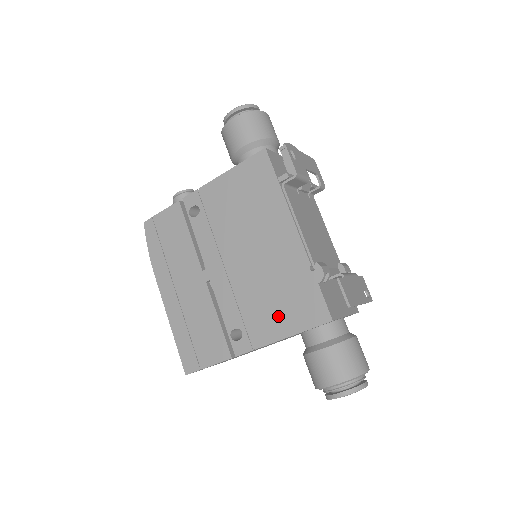
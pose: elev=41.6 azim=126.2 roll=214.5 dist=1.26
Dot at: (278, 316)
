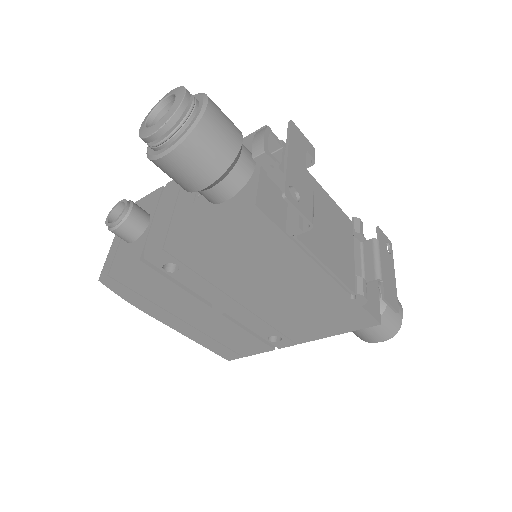
Dot at: (319, 327)
